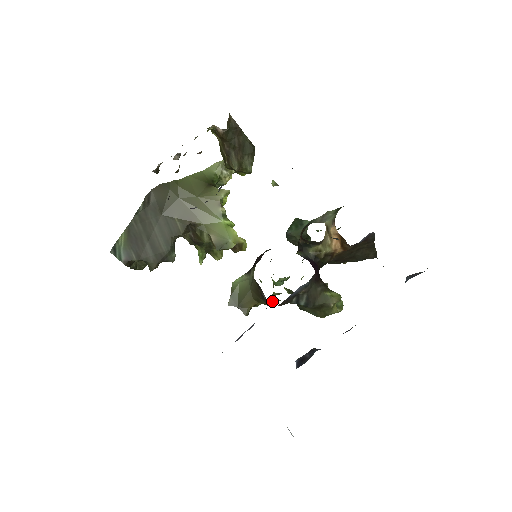
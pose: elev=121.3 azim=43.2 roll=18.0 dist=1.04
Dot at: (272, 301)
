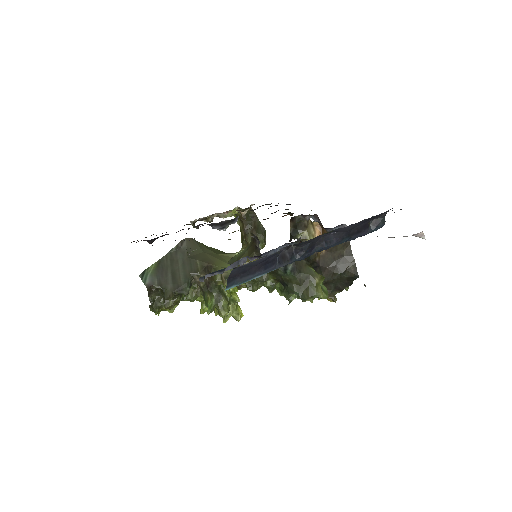
Dot at: occluded
